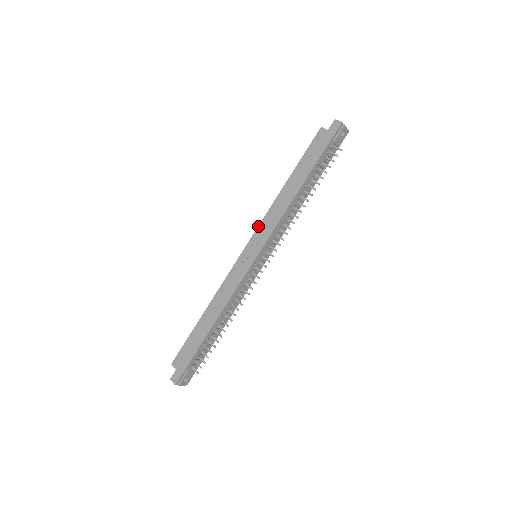
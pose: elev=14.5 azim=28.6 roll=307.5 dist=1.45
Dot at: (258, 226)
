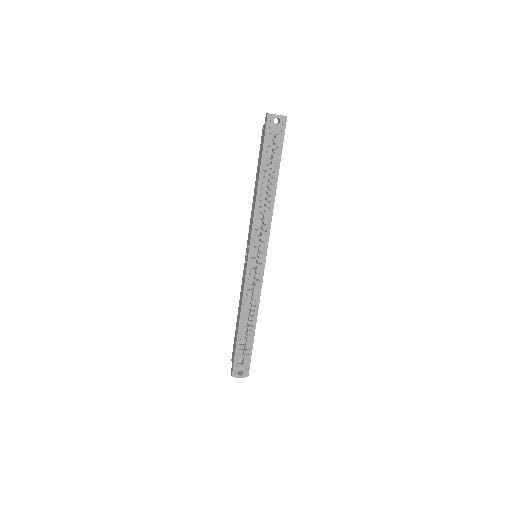
Dot at: (249, 230)
